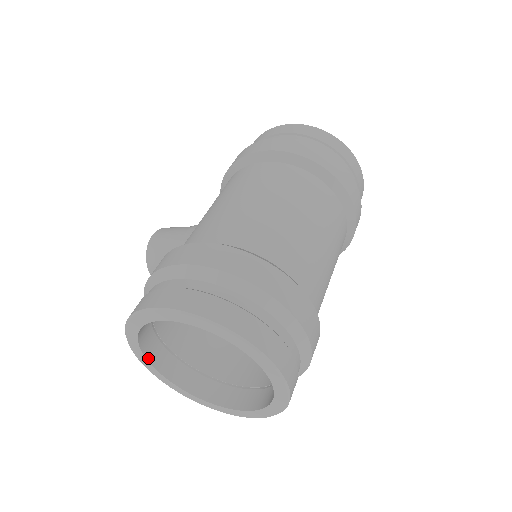
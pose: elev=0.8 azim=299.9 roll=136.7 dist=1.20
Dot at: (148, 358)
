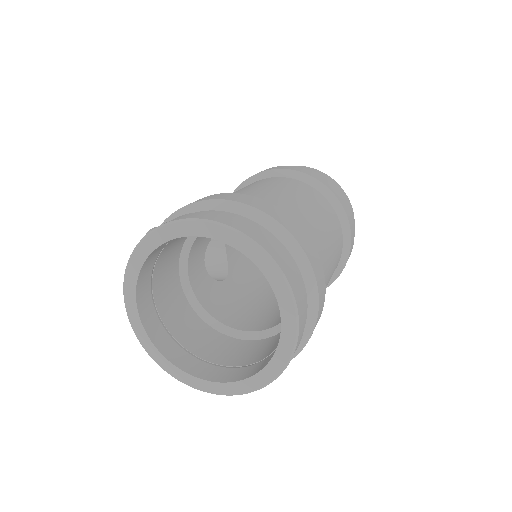
Dot at: (138, 307)
